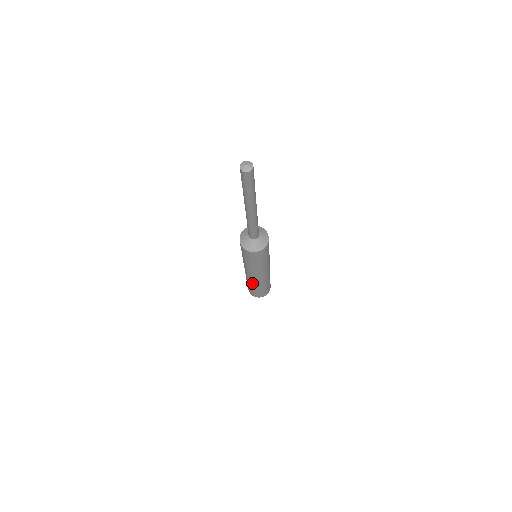
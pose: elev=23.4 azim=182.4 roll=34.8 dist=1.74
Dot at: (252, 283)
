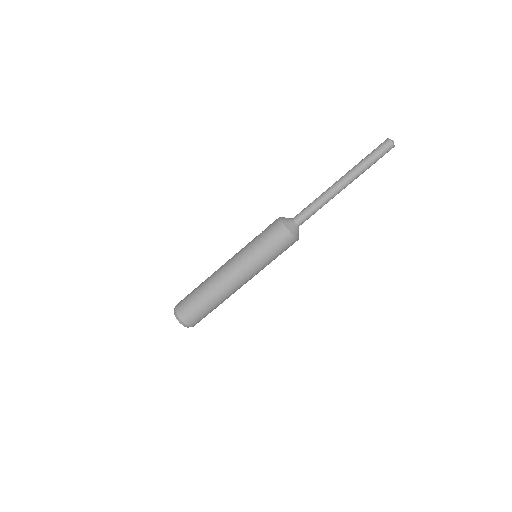
Dot at: (219, 294)
